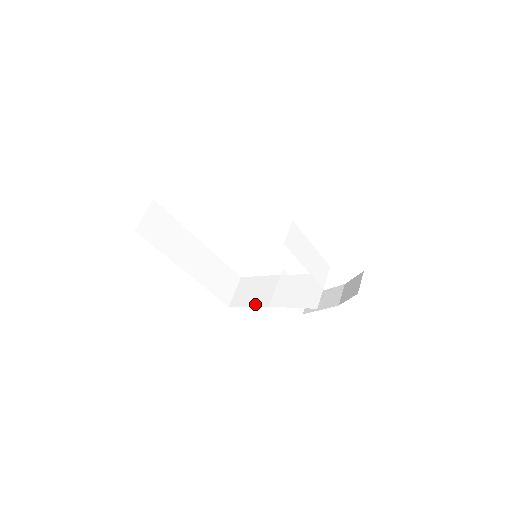
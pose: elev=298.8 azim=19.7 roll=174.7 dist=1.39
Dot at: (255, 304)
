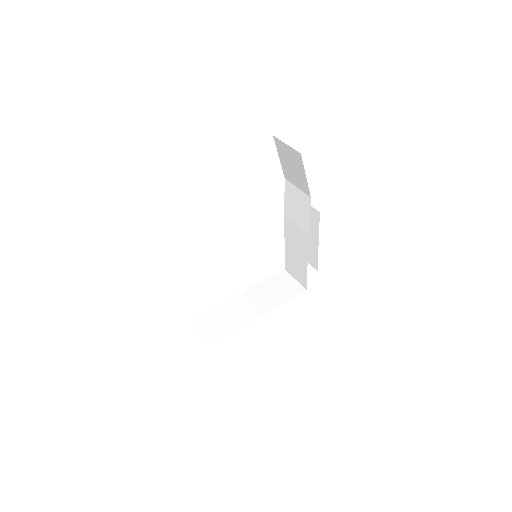
Dot at: (242, 323)
